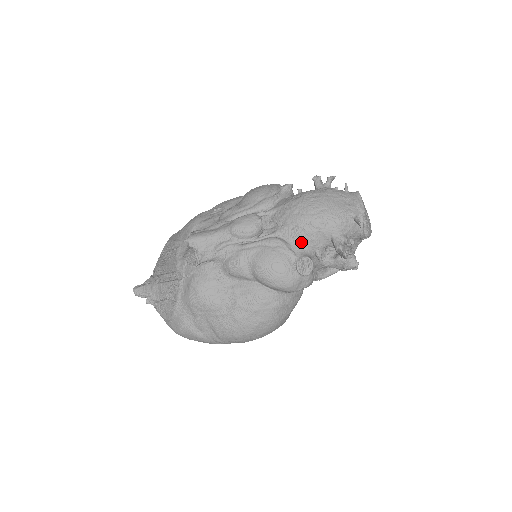
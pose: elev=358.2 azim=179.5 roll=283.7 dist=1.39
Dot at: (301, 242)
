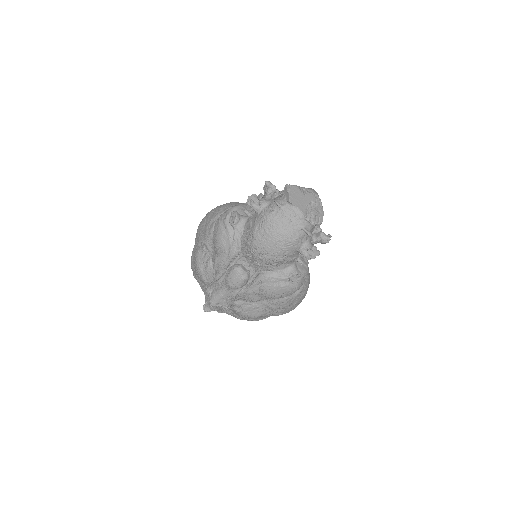
Dot at: (280, 267)
